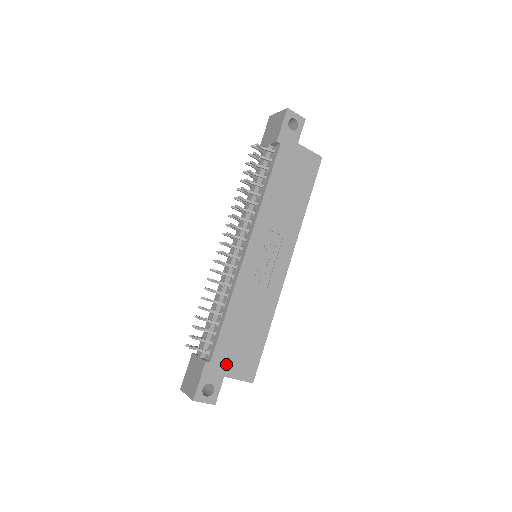
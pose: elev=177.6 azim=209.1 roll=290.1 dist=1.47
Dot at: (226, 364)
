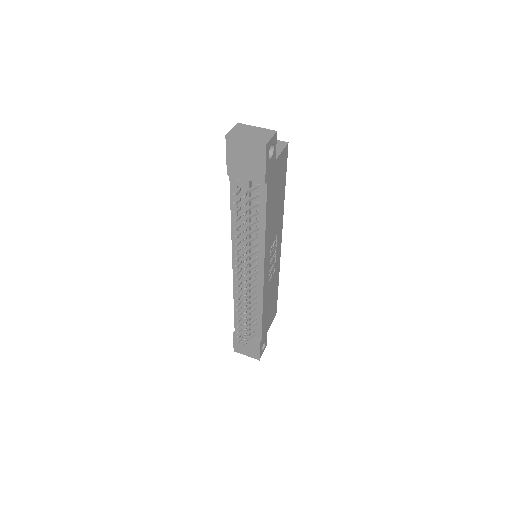
Dot at: (267, 328)
